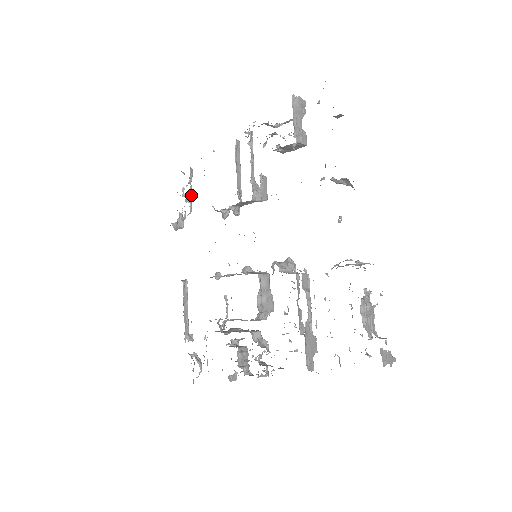
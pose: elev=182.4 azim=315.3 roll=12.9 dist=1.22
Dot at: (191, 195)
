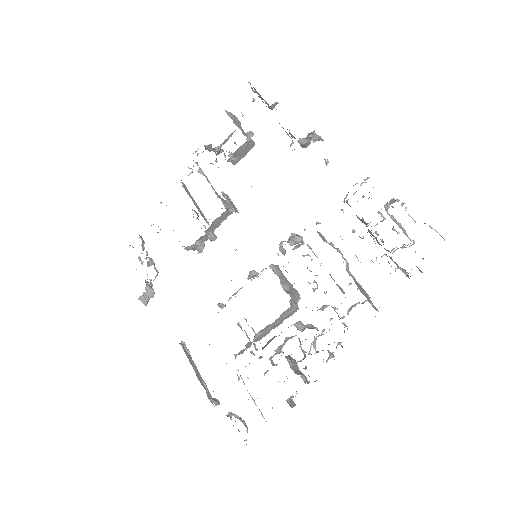
Dot at: (150, 259)
